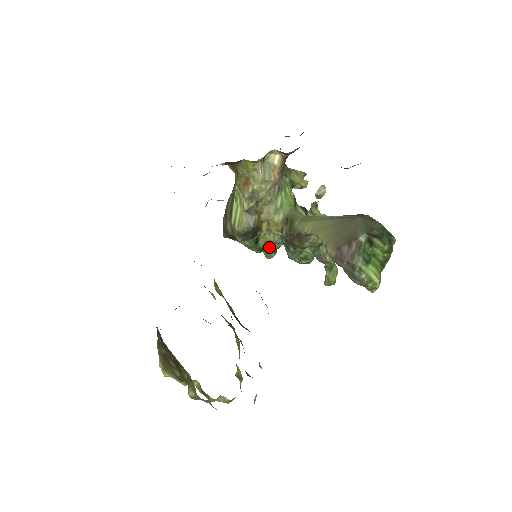
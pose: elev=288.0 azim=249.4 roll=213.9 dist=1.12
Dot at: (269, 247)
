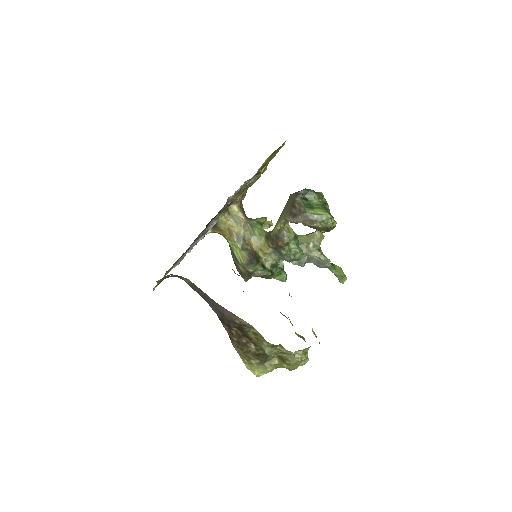
Dot at: (276, 269)
